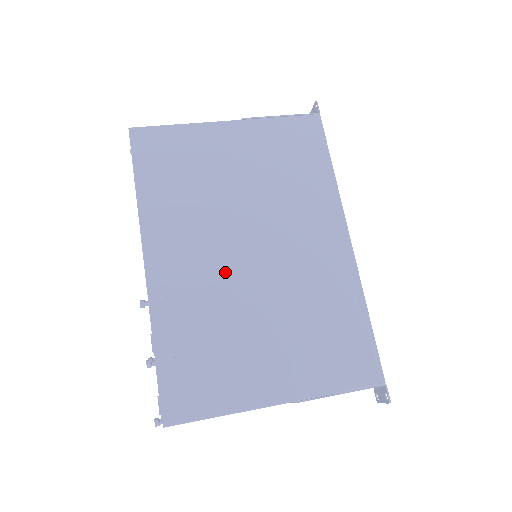
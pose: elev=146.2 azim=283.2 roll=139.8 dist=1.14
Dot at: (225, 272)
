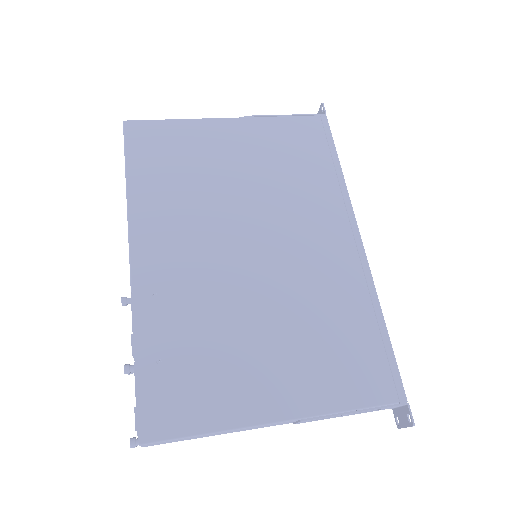
Dot at: (220, 269)
